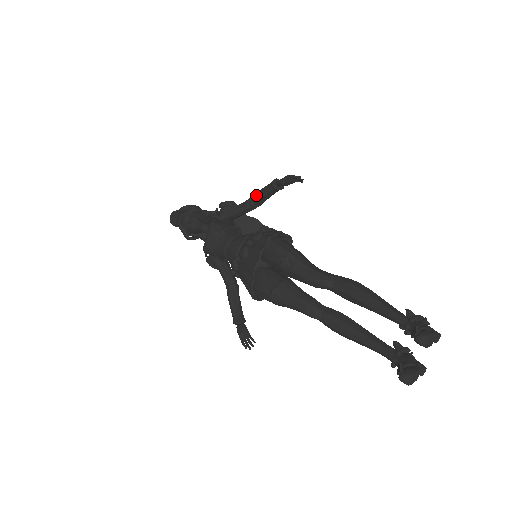
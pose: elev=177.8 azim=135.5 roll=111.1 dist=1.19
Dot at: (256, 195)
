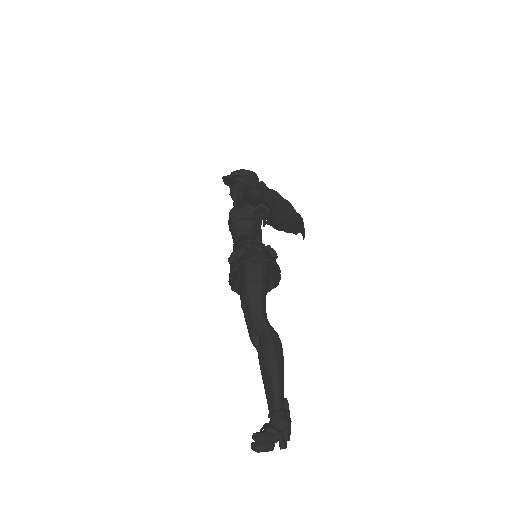
Dot at: occluded
